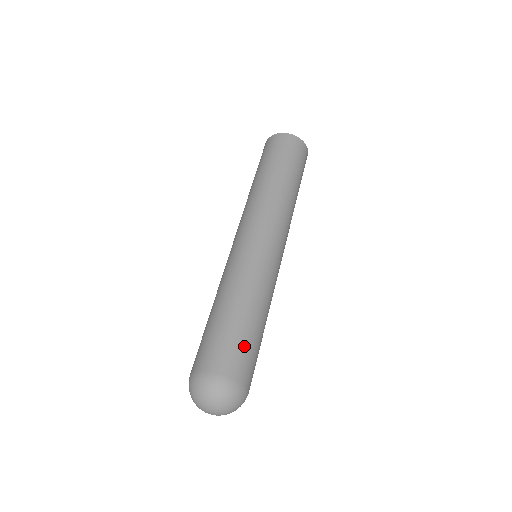
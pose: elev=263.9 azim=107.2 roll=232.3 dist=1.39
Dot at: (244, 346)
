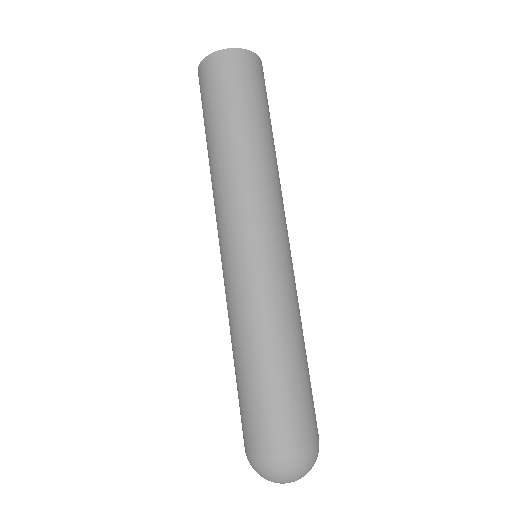
Dot at: (288, 403)
